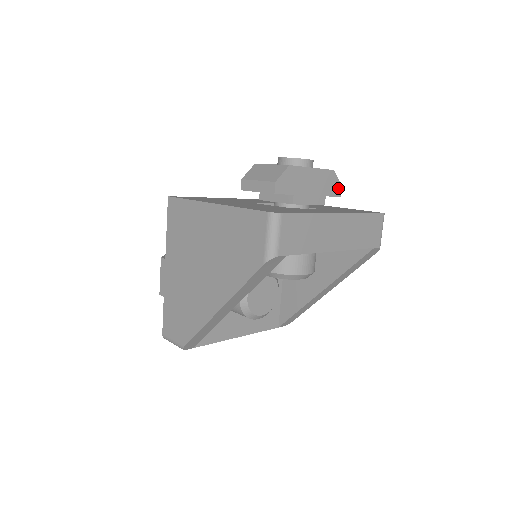
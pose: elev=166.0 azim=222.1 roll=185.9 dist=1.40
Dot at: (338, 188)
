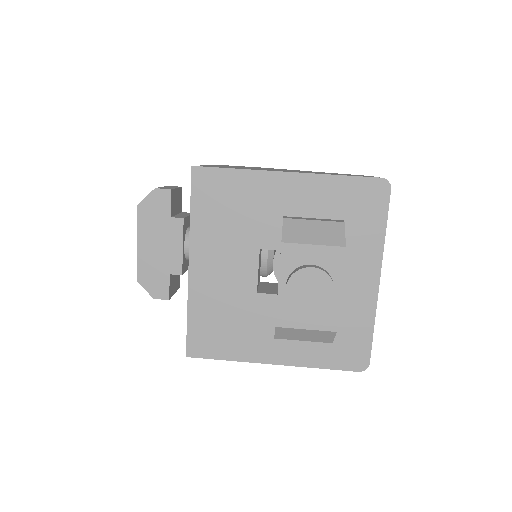
Dot at: occluded
